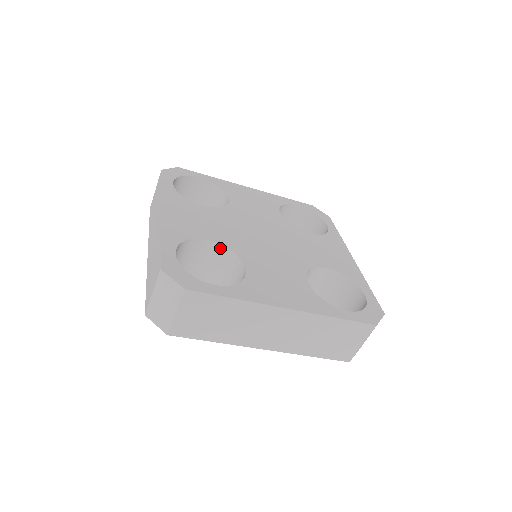
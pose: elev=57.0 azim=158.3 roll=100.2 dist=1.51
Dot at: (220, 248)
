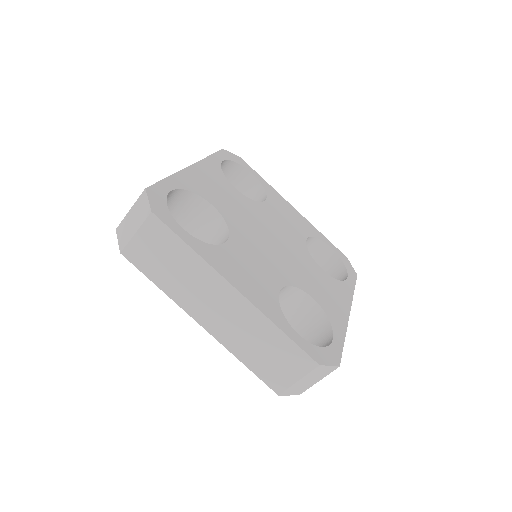
Dot at: (219, 218)
